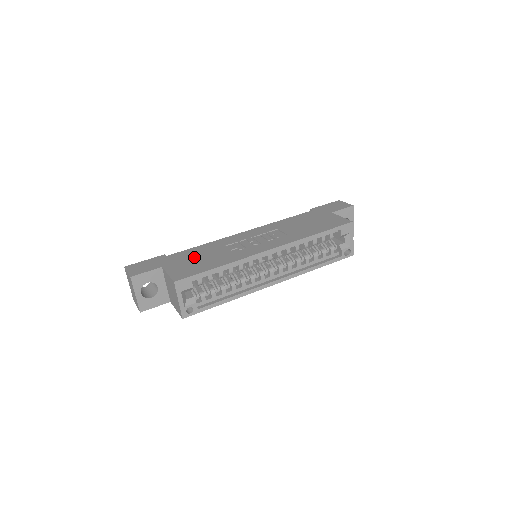
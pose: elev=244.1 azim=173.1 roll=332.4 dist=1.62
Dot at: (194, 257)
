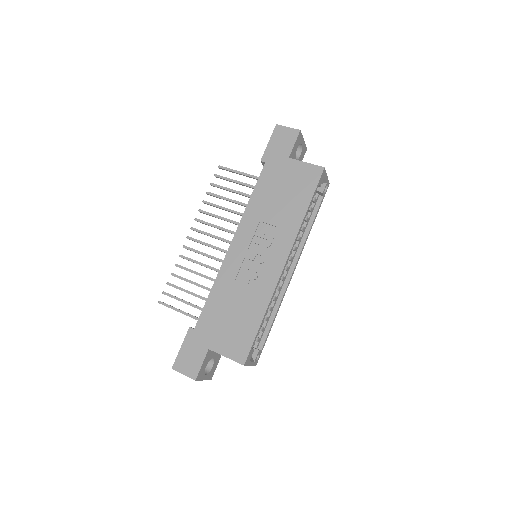
Dot at: (224, 317)
